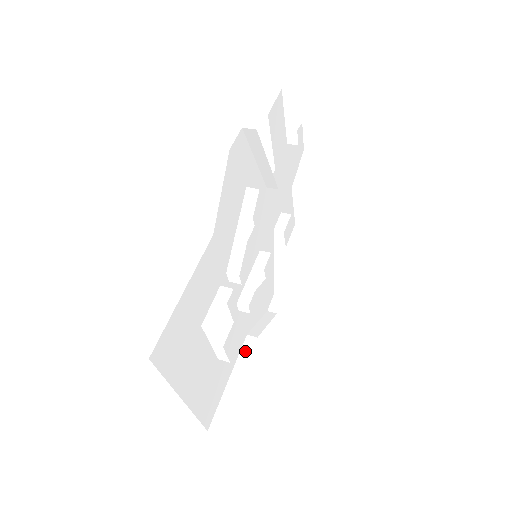
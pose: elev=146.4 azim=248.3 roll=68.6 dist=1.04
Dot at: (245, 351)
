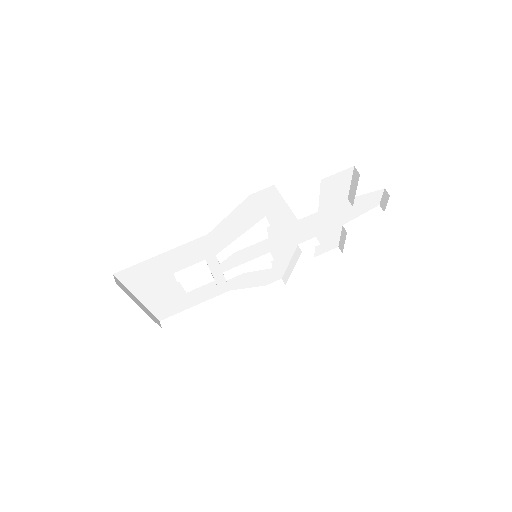
Dot at: (219, 299)
